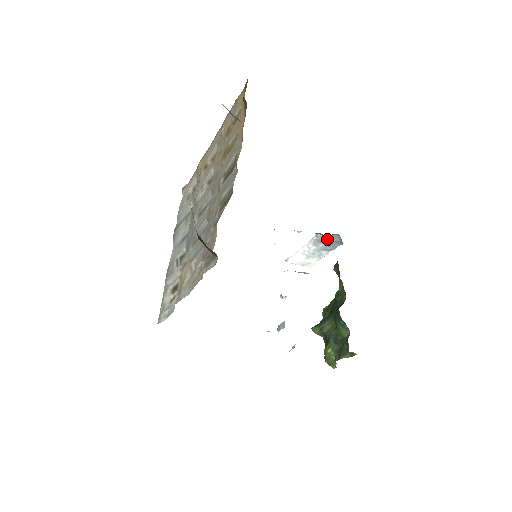
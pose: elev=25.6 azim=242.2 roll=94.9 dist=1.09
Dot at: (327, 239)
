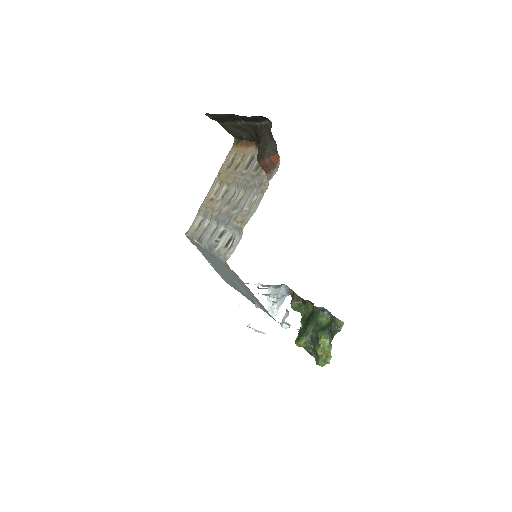
Dot at: (276, 292)
